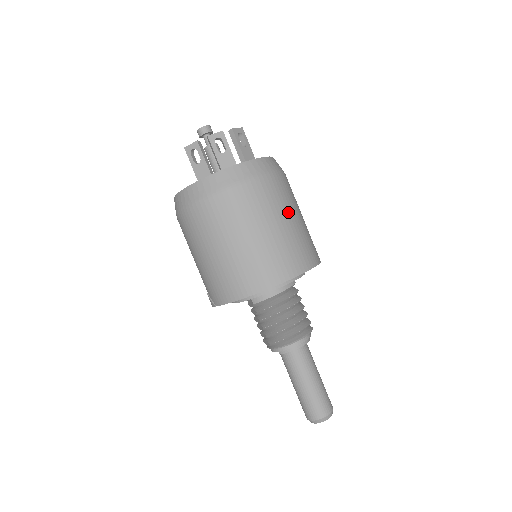
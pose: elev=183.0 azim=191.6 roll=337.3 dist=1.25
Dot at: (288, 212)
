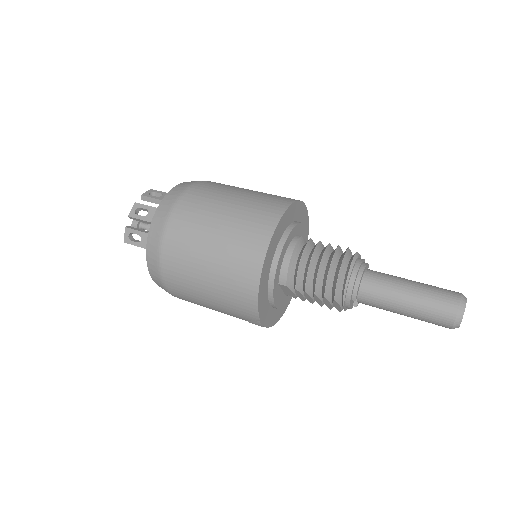
Dot at: (228, 194)
